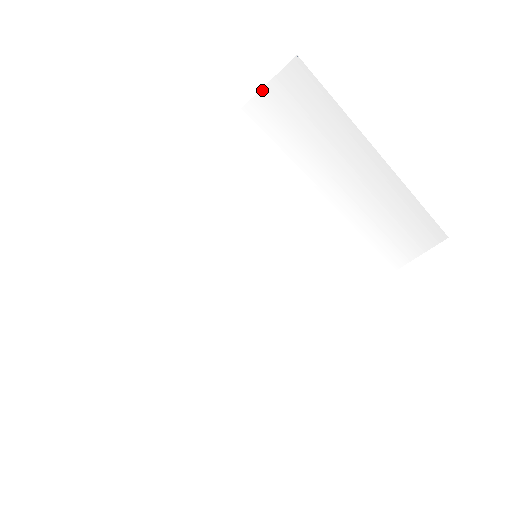
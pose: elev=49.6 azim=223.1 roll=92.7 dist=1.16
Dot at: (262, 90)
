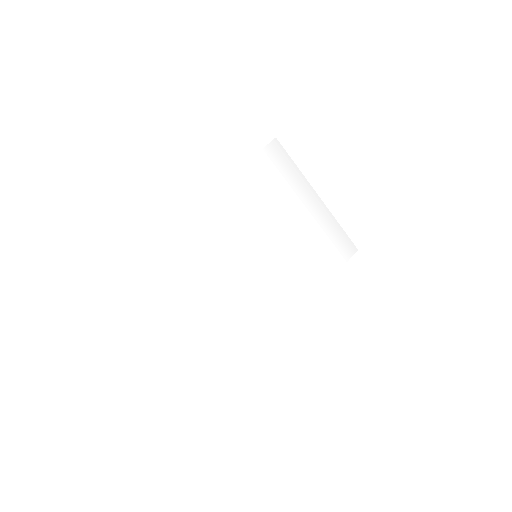
Dot at: (261, 151)
